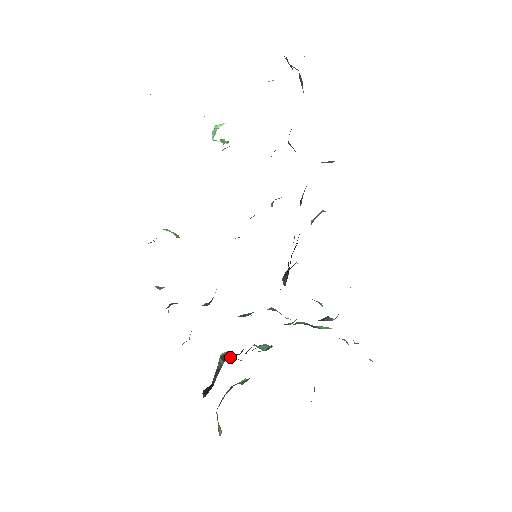
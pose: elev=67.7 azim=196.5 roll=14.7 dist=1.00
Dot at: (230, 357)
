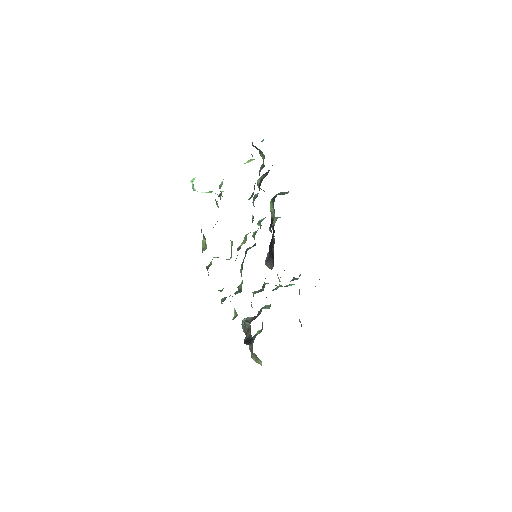
Dot at: (252, 319)
